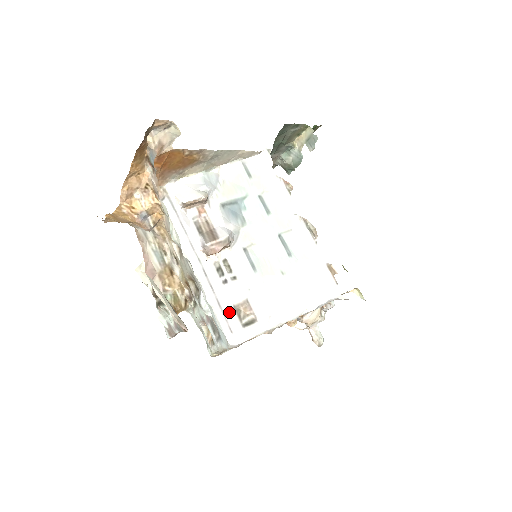
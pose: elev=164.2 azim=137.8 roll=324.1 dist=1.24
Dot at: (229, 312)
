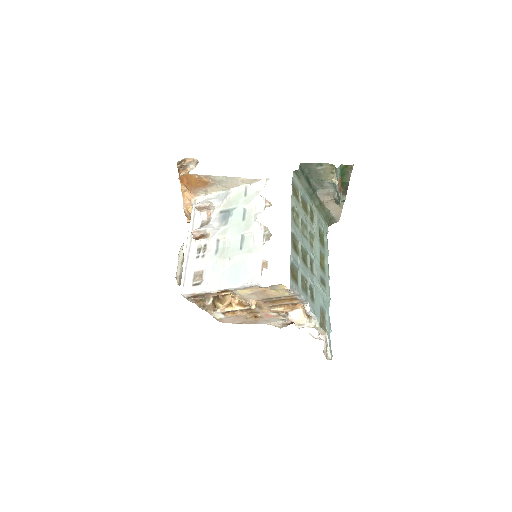
Dot at: (189, 274)
